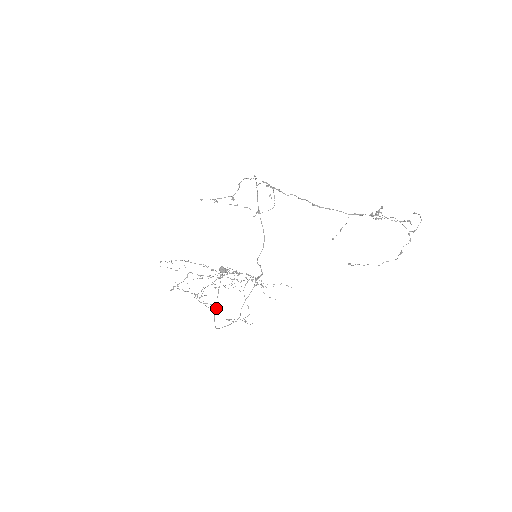
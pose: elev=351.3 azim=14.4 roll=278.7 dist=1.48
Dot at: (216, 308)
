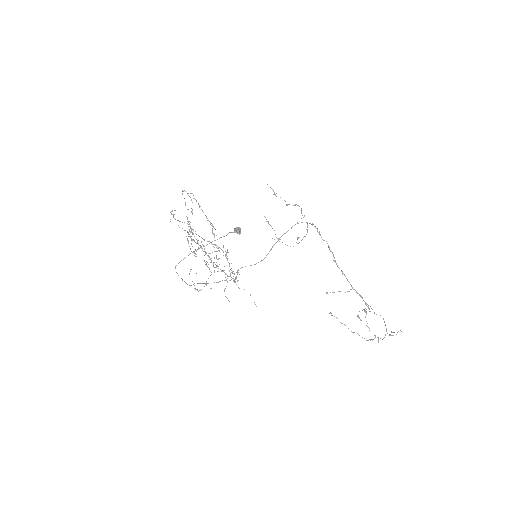
Dot at: (194, 253)
